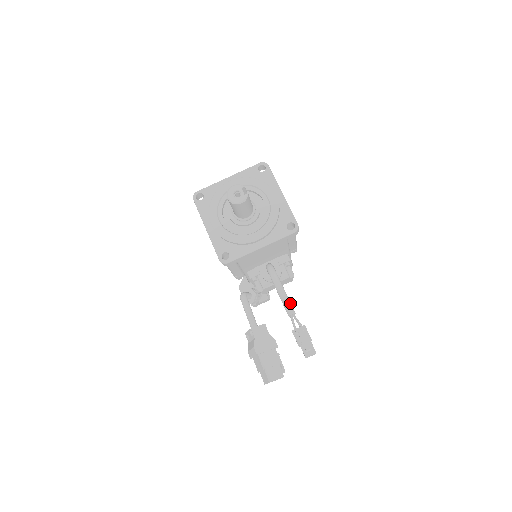
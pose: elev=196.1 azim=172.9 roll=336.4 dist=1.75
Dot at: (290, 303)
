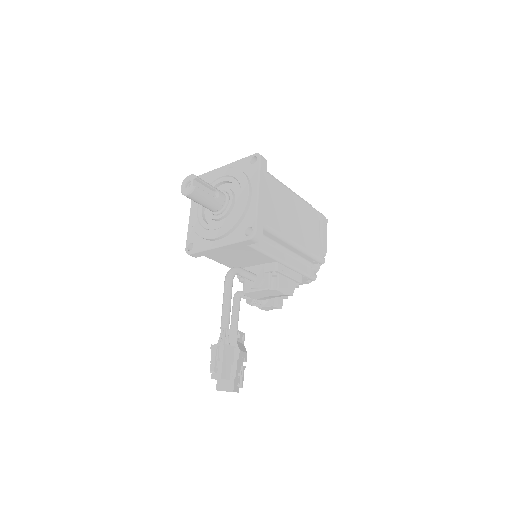
Dot at: (227, 315)
